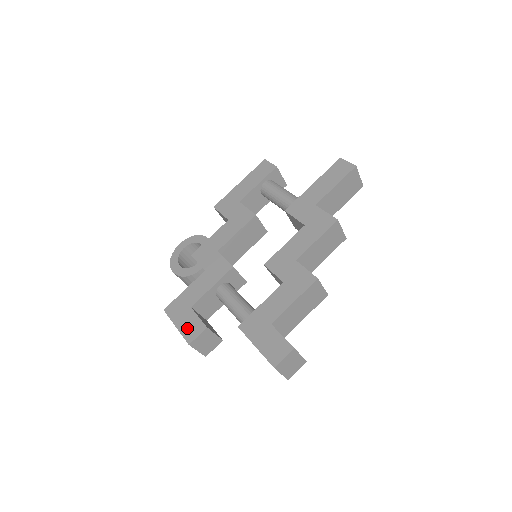
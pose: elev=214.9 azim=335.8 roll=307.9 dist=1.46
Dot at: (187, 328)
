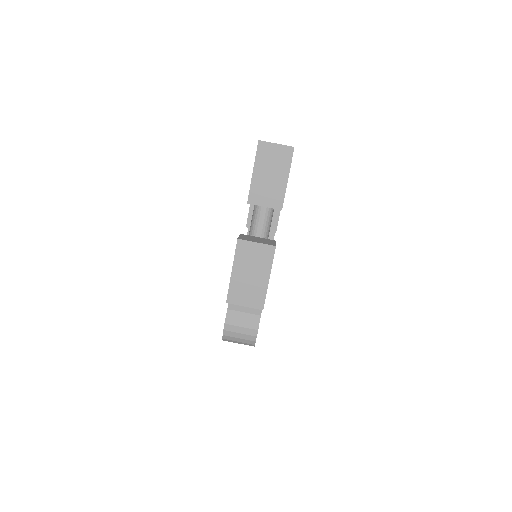
Dot at: occluded
